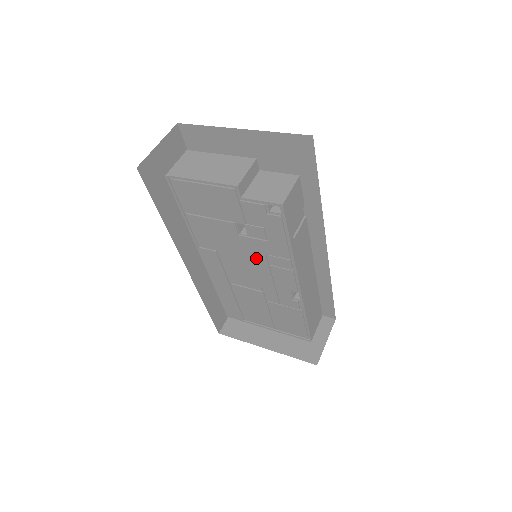
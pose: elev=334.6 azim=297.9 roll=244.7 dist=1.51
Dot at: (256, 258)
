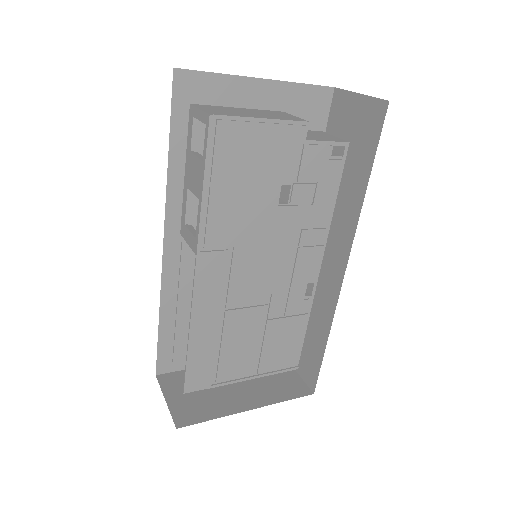
Dot at: (285, 241)
